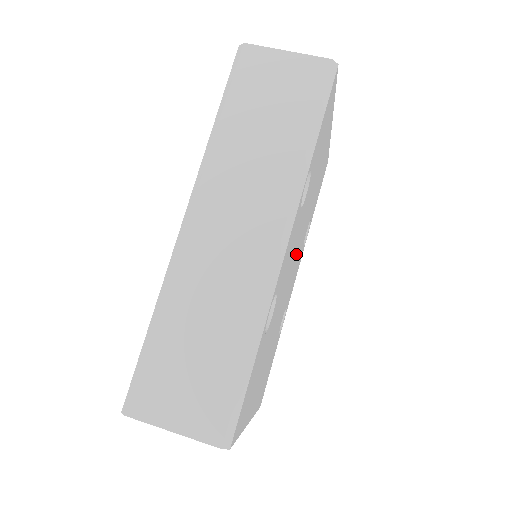
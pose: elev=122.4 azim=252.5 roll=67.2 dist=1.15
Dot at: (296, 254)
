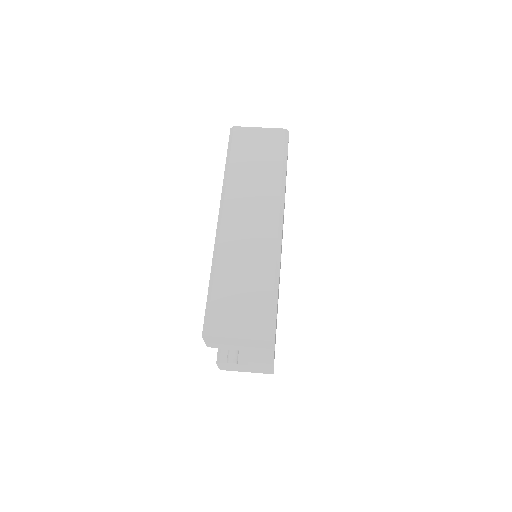
Dot at: occluded
